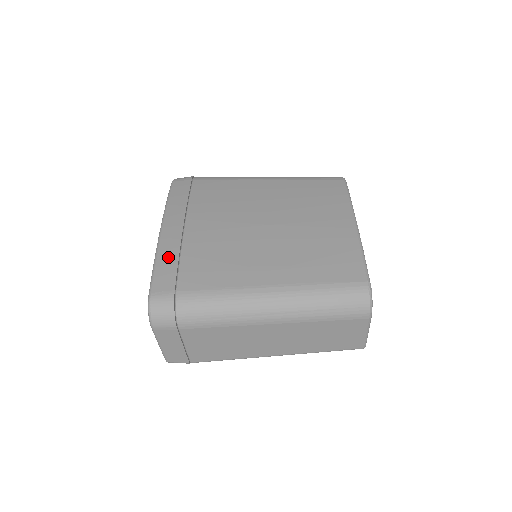
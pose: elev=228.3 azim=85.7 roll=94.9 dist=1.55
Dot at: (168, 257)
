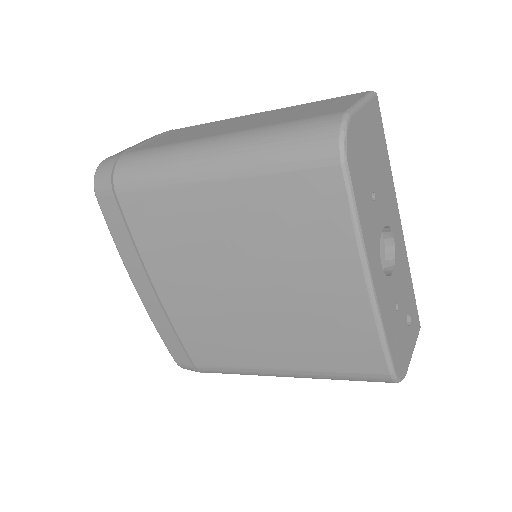
Dot at: (165, 331)
